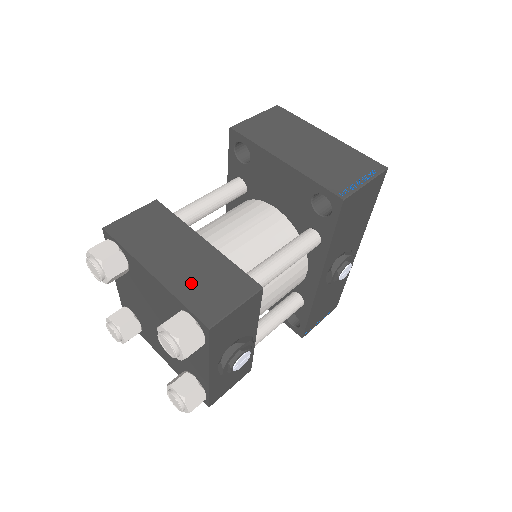
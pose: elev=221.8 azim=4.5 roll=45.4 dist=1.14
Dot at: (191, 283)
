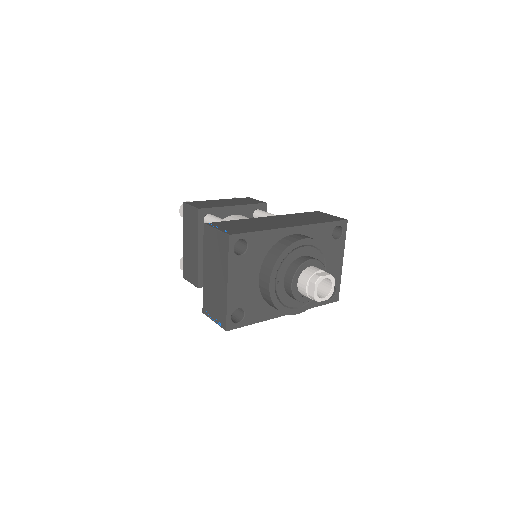
Dot at: (187, 259)
